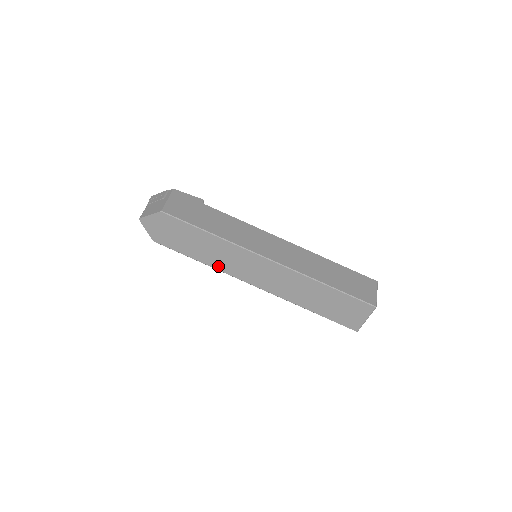
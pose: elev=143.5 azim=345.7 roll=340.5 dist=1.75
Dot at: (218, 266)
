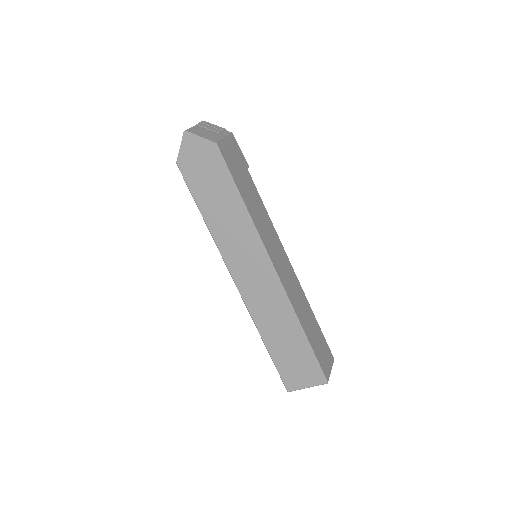
Dot at: (218, 237)
